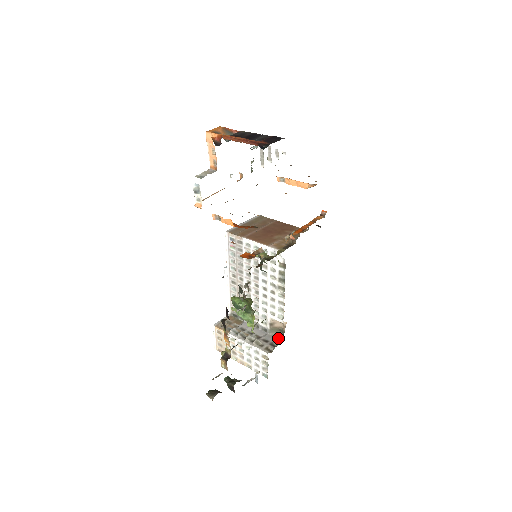
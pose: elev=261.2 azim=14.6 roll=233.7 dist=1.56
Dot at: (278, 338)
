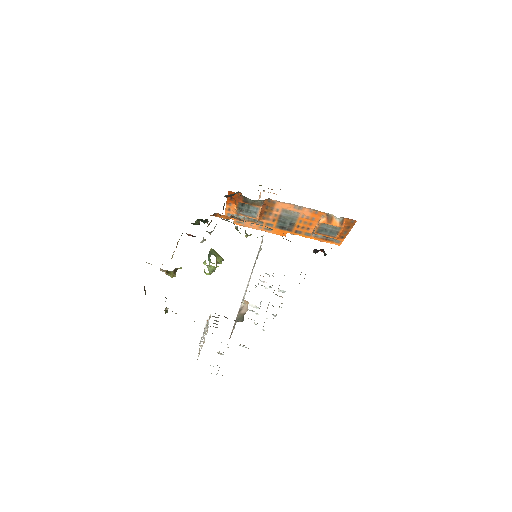
Dot at: occluded
